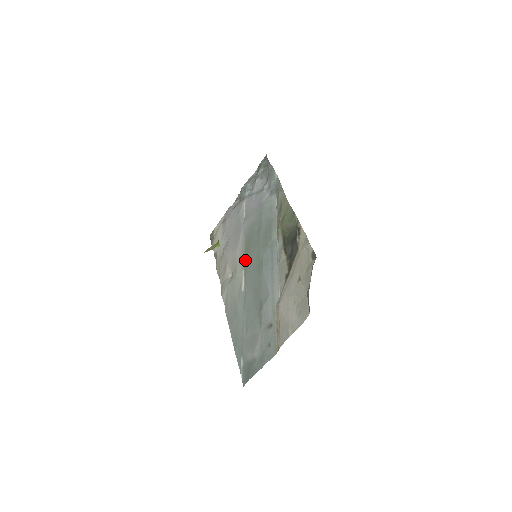
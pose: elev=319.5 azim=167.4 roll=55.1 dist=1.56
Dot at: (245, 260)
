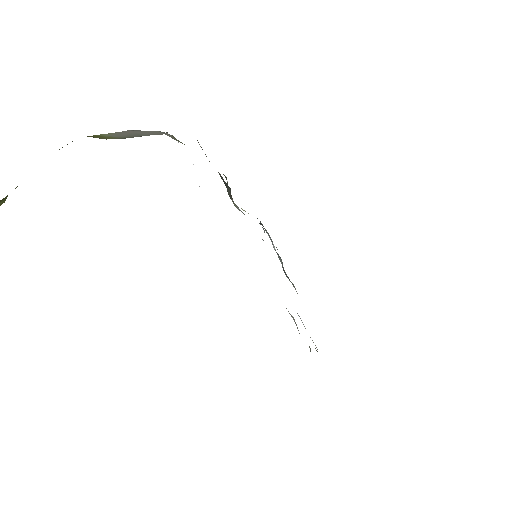
Dot at: occluded
